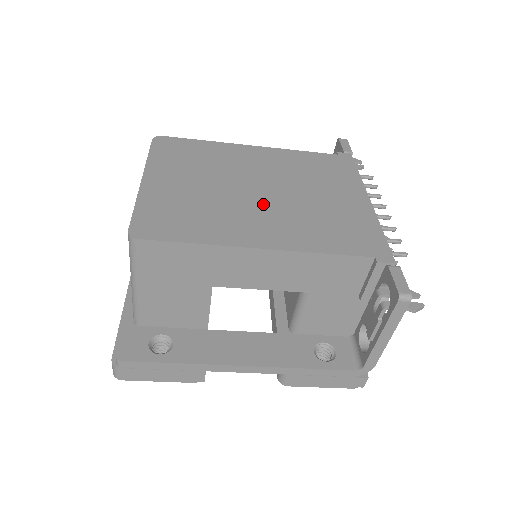
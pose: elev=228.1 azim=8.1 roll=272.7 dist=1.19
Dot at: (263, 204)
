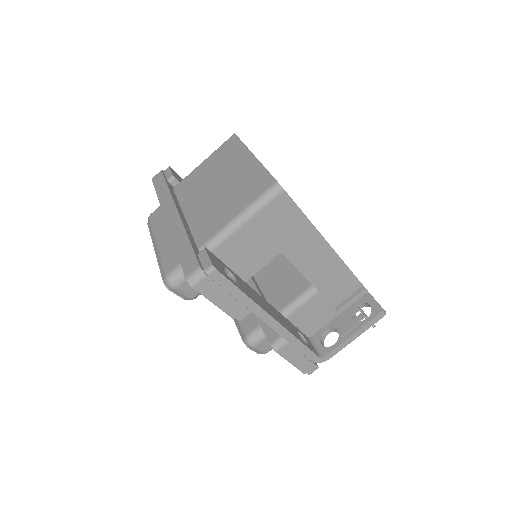
Dot at: occluded
